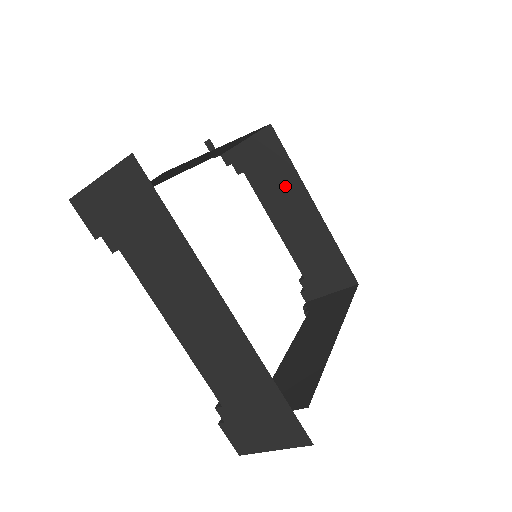
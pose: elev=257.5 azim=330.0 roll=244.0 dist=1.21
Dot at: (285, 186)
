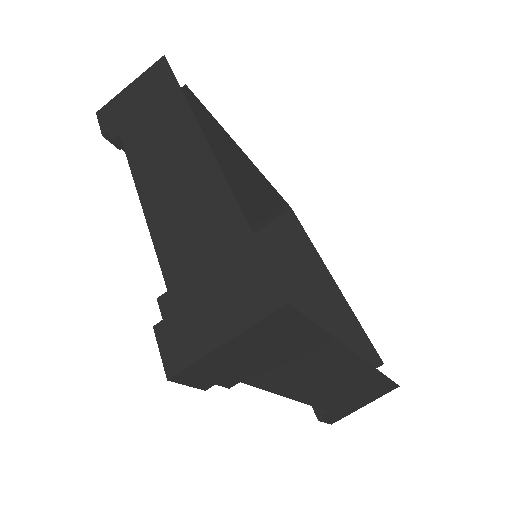
Dot at: occluded
